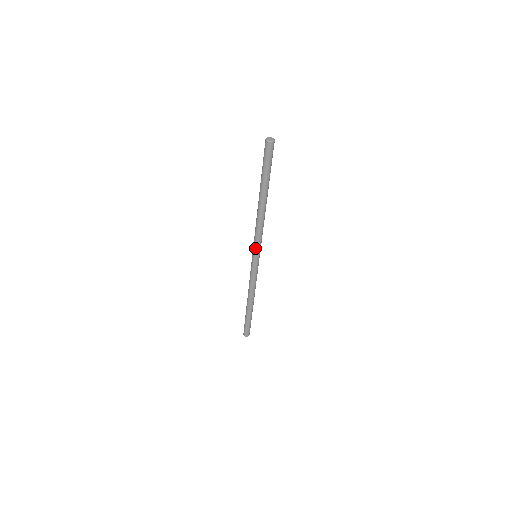
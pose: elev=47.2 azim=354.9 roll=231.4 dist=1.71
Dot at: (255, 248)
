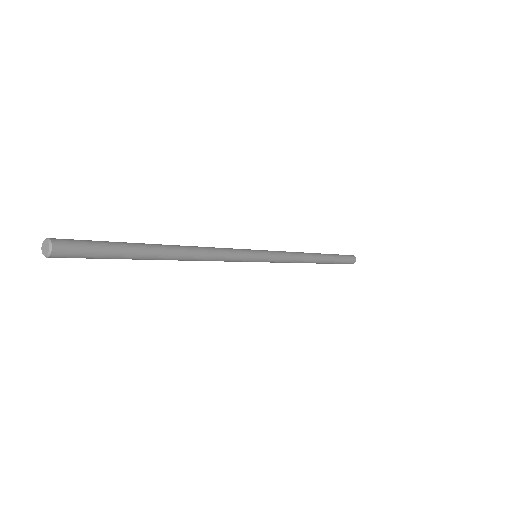
Dot at: occluded
